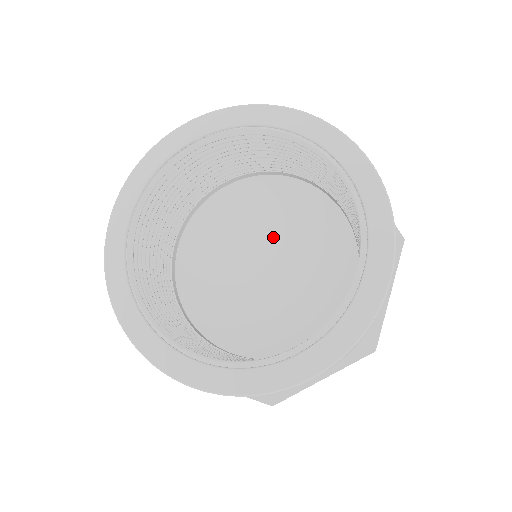
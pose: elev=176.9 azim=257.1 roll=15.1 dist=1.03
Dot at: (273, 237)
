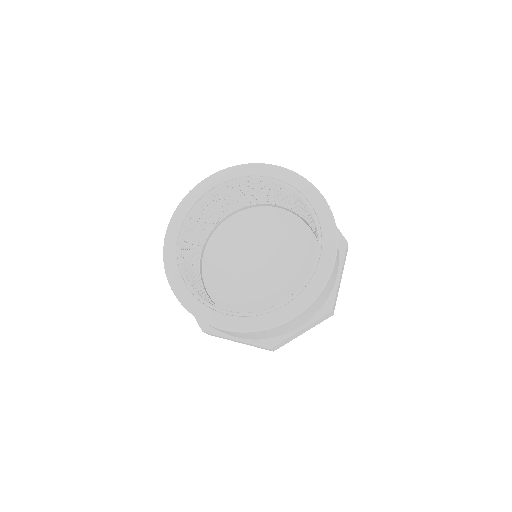
Dot at: (266, 246)
